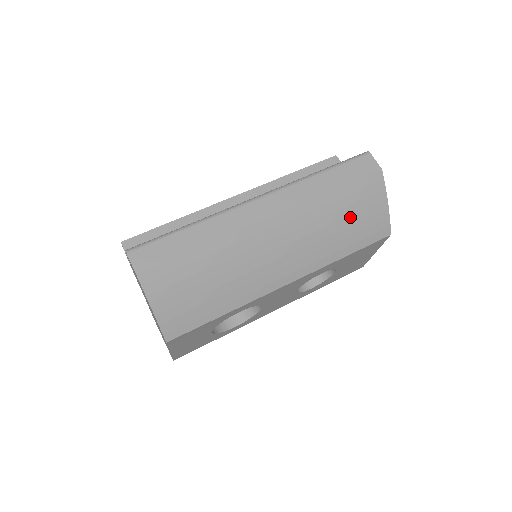
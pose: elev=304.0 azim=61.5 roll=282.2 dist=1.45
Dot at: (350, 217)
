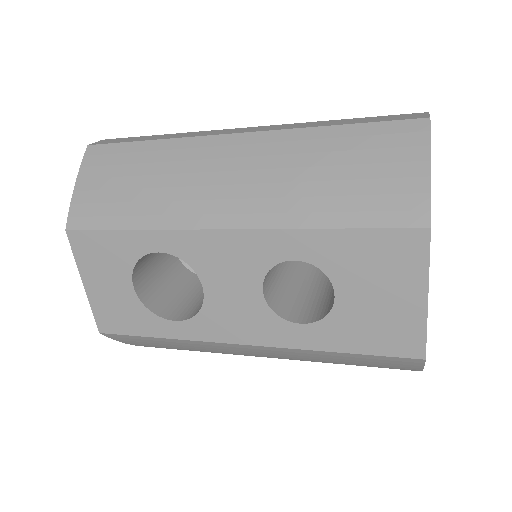
Dot at: (351, 167)
